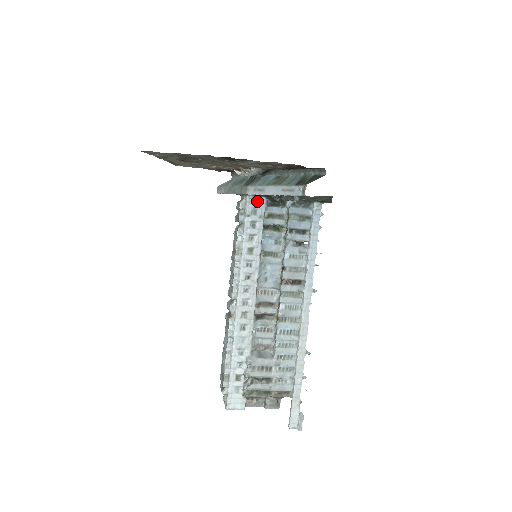
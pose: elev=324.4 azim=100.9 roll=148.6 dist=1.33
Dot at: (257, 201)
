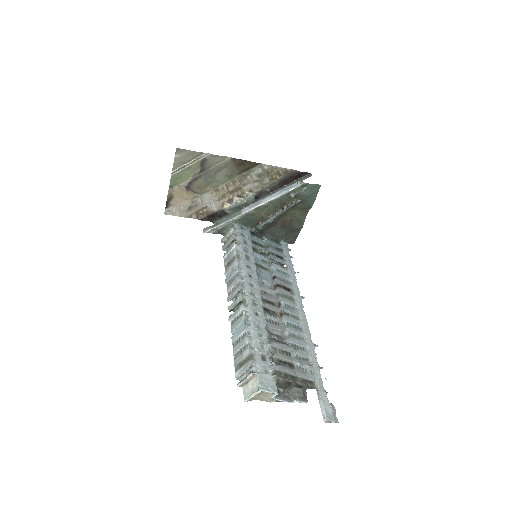
Dot at: (244, 229)
